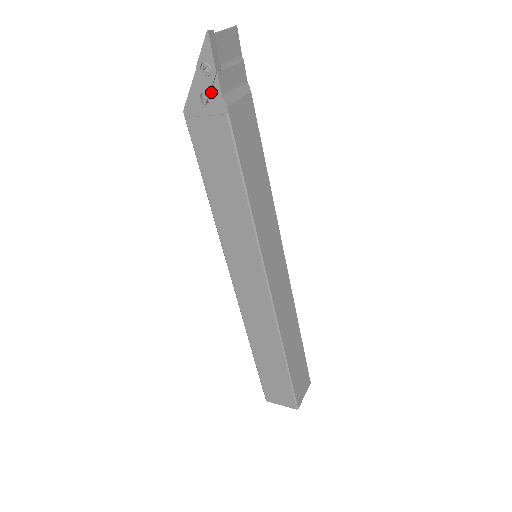
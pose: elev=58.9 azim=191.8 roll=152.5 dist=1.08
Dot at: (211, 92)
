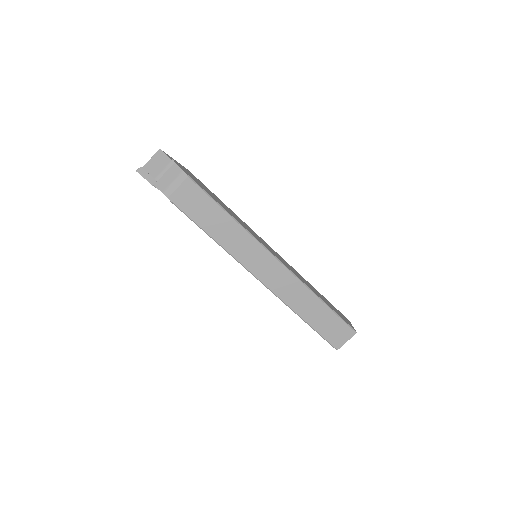
Dot at: occluded
